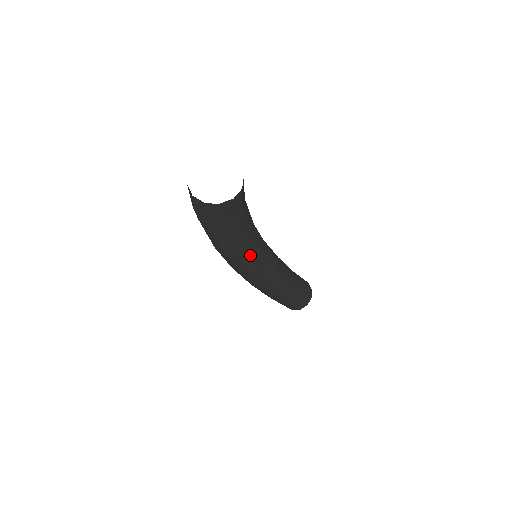
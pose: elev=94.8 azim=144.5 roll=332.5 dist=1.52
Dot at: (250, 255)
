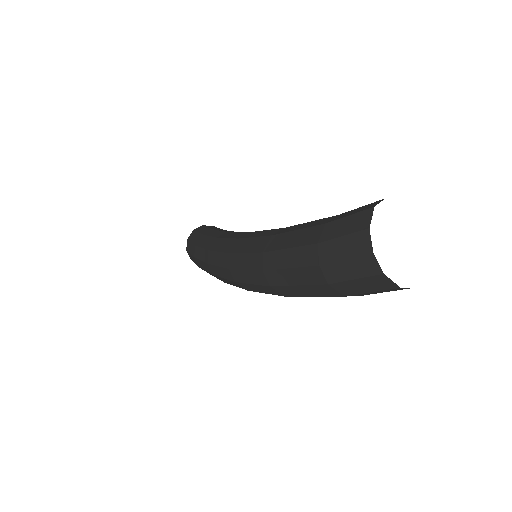
Dot at: occluded
